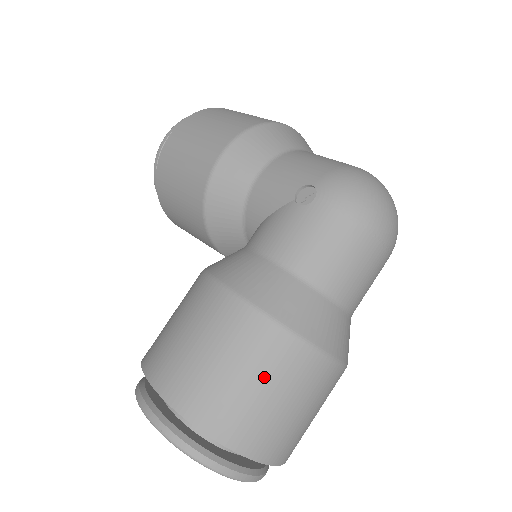
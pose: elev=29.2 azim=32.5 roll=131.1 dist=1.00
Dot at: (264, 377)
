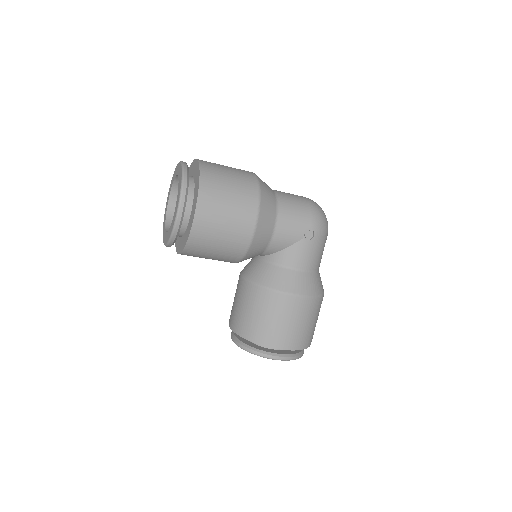
Dot at: occluded
